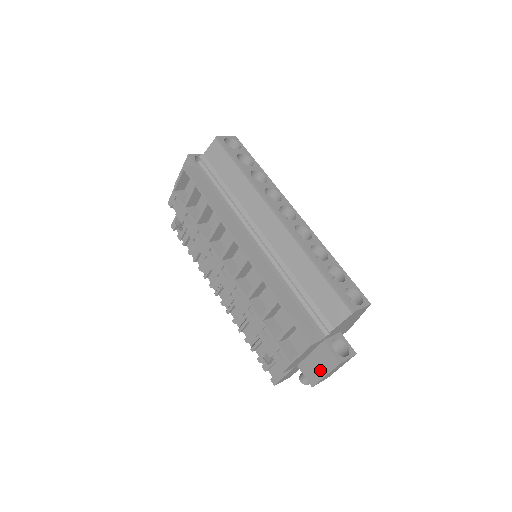
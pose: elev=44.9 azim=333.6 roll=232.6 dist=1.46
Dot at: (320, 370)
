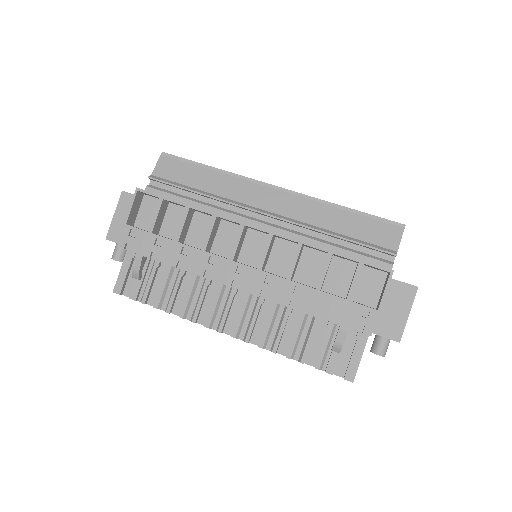
Dot at: (400, 314)
